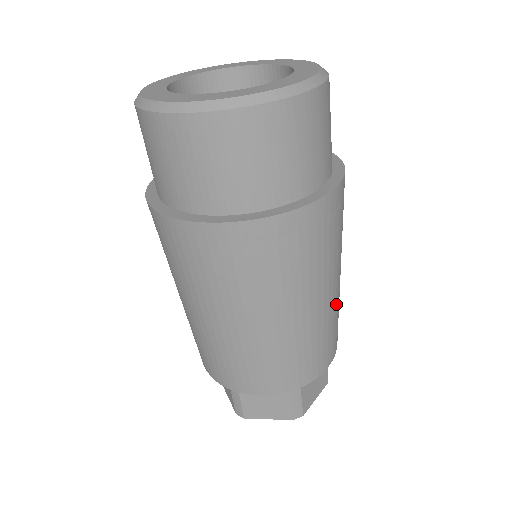
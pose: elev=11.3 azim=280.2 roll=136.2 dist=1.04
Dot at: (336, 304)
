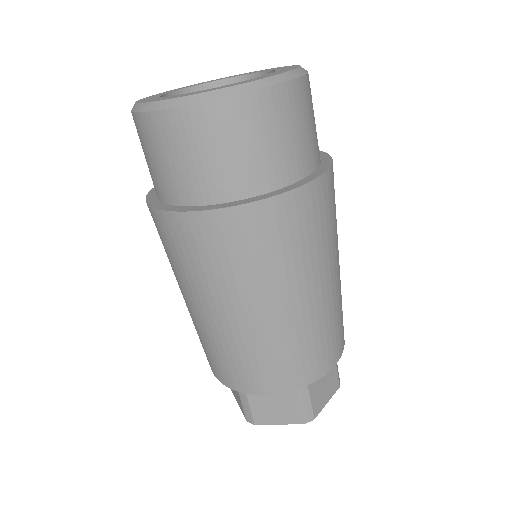
Dot at: (337, 298)
